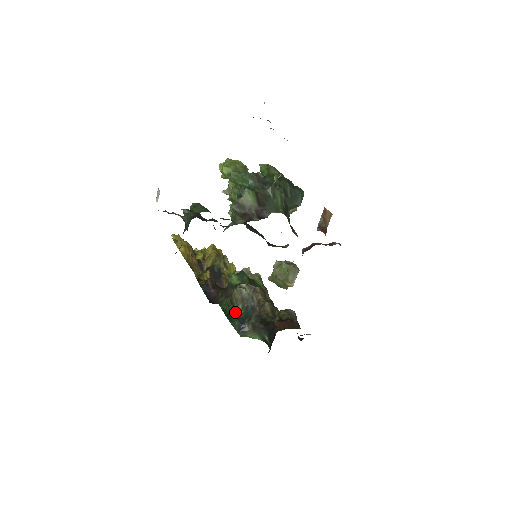
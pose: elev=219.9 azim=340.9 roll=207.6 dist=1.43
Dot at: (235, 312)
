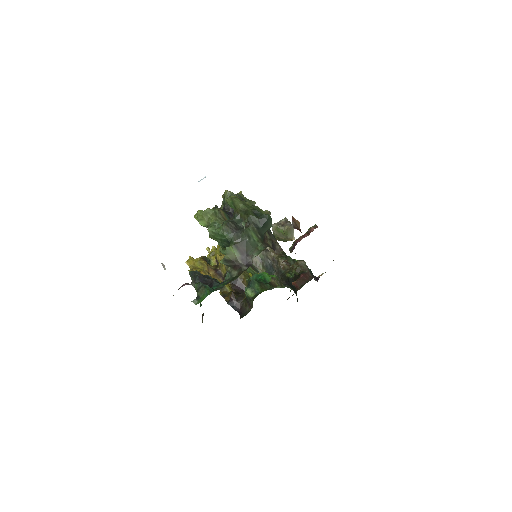
Dot at: occluded
